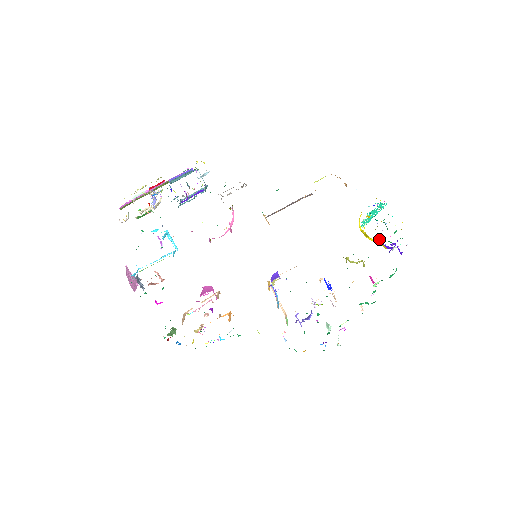
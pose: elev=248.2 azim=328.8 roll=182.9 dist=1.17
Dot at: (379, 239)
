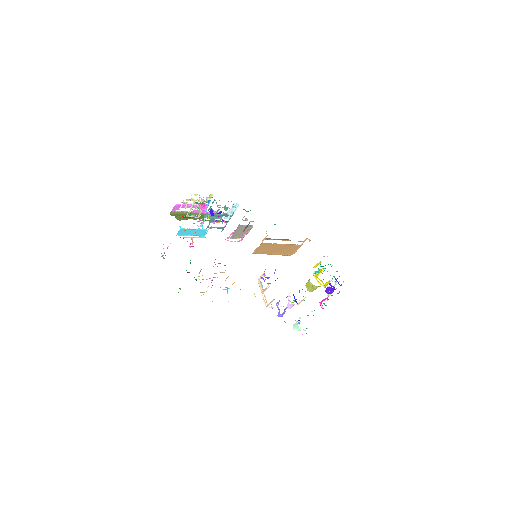
Dot at: (325, 283)
